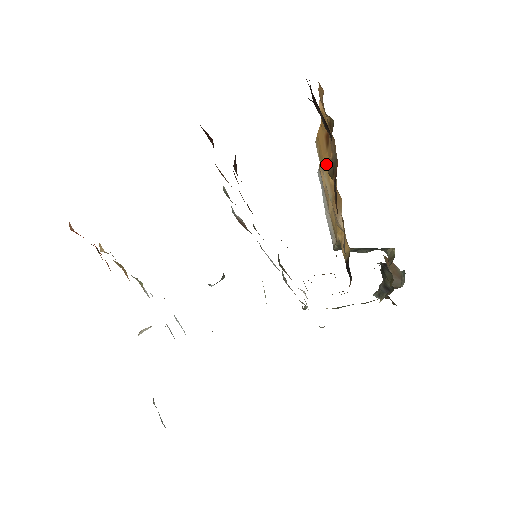
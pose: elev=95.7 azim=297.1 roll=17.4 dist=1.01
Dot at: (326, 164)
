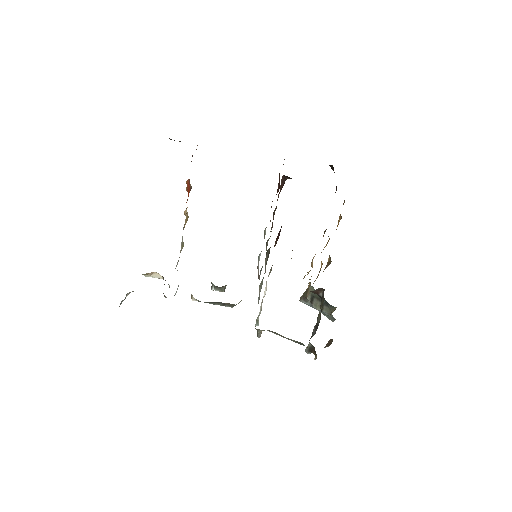
Dot at: (326, 245)
